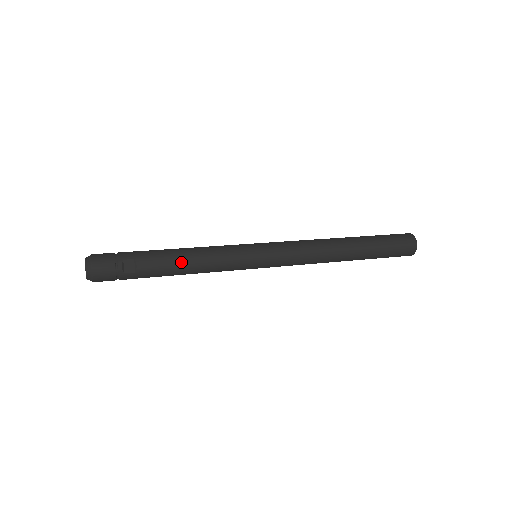
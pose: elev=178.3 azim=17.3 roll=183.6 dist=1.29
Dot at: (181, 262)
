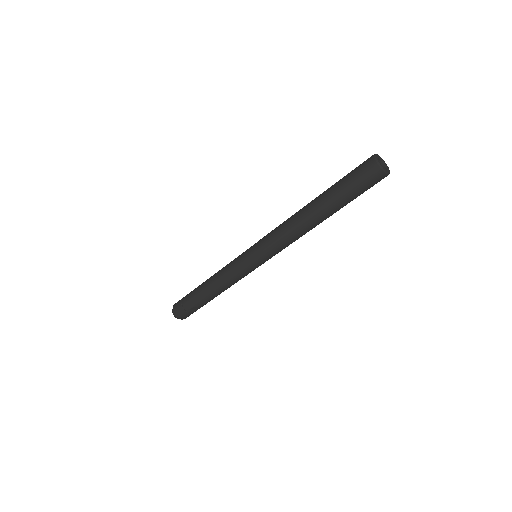
Dot at: (217, 294)
